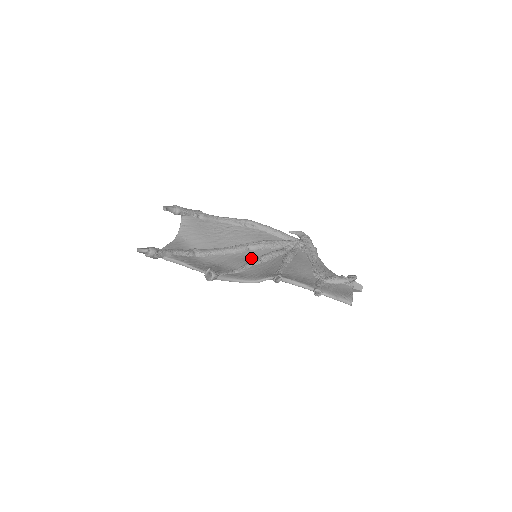
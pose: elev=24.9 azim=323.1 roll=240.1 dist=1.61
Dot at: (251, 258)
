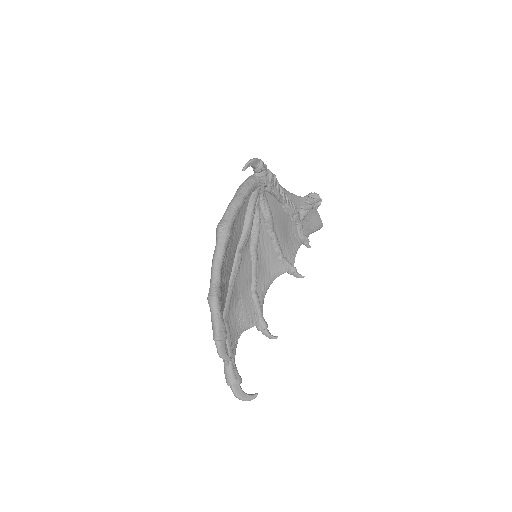
Dot at: (248, 257)
